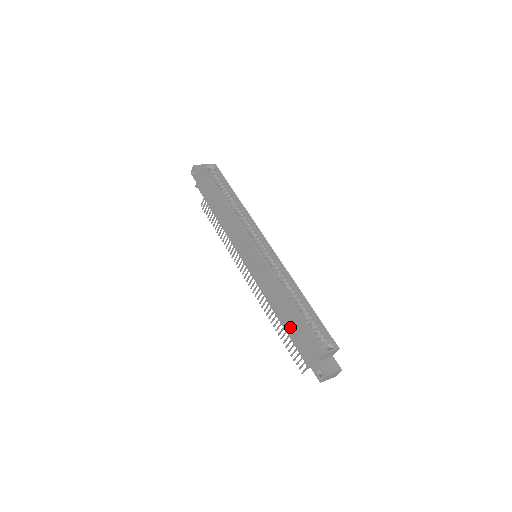
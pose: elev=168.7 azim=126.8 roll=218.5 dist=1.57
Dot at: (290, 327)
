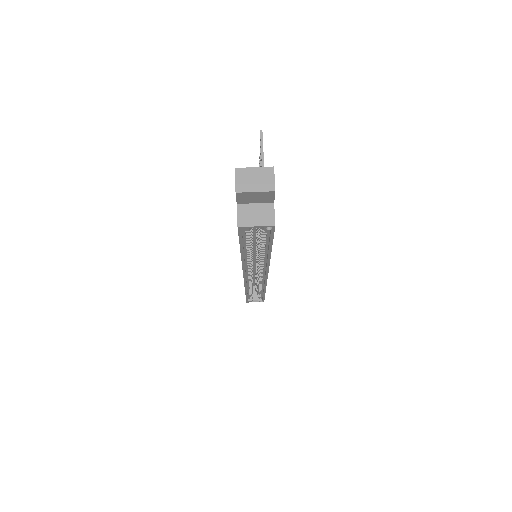
Dot at: occluded
